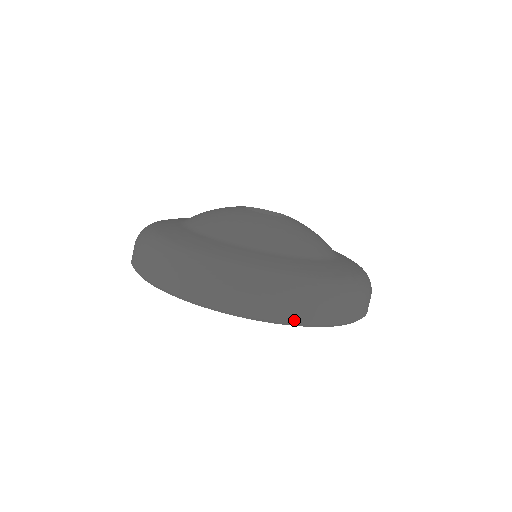
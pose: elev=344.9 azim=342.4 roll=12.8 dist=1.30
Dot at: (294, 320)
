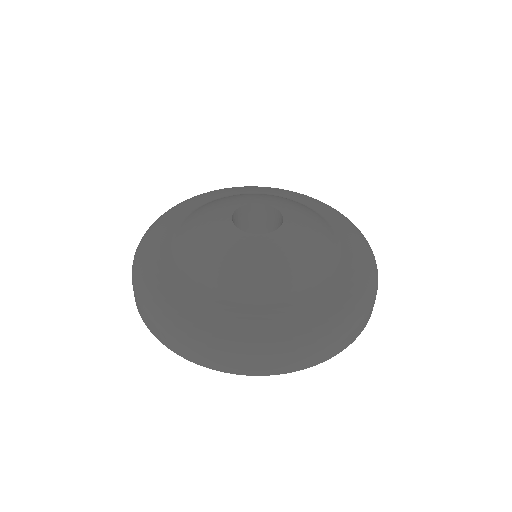
Dot at: (354, 339)
